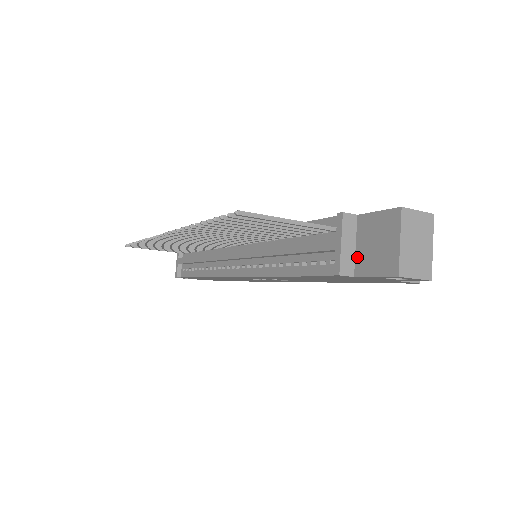
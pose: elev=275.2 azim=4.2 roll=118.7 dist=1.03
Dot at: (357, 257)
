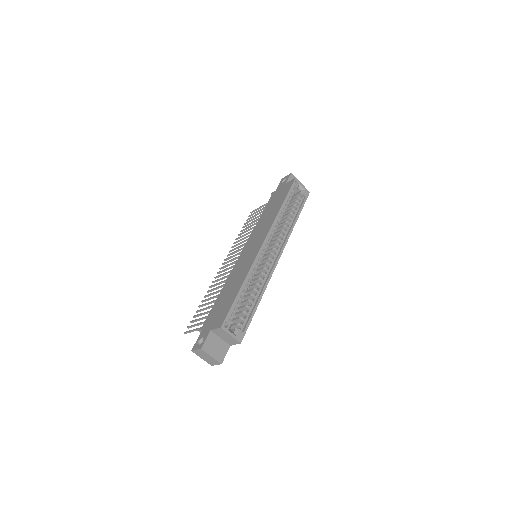
Dot at: occluded
